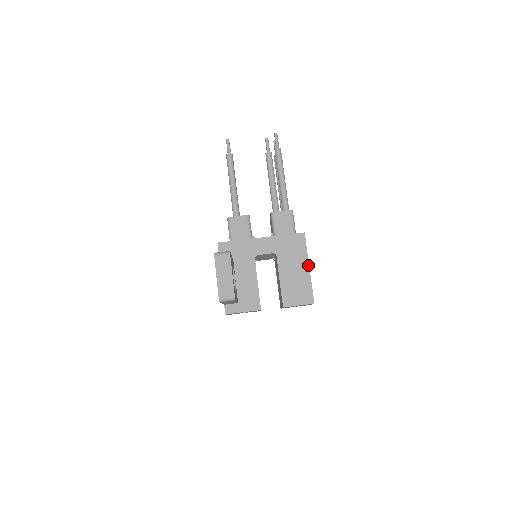
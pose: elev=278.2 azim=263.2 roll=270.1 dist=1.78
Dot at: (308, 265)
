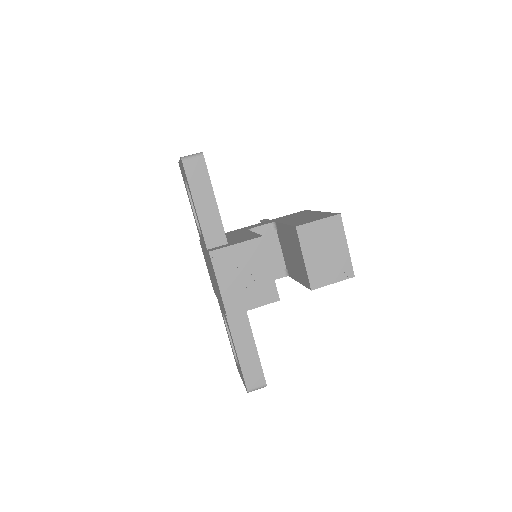
Dot at: (319, 212)
